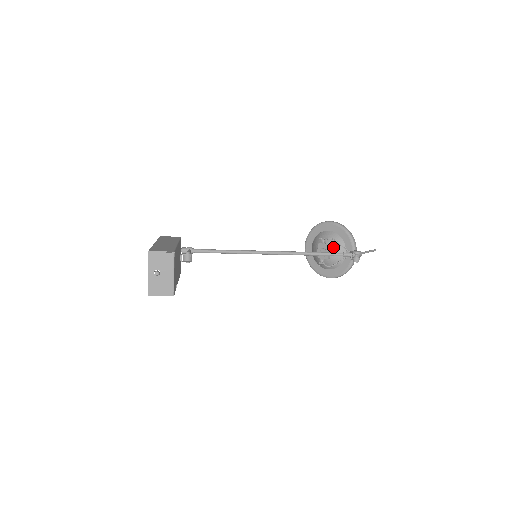
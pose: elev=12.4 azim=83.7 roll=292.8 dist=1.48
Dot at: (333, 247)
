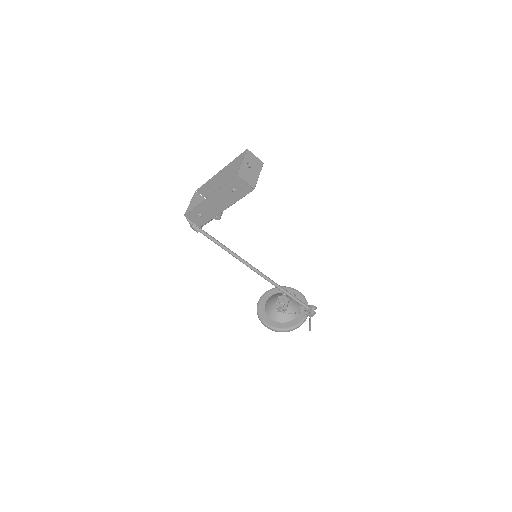
Dot at: (291, 302)
